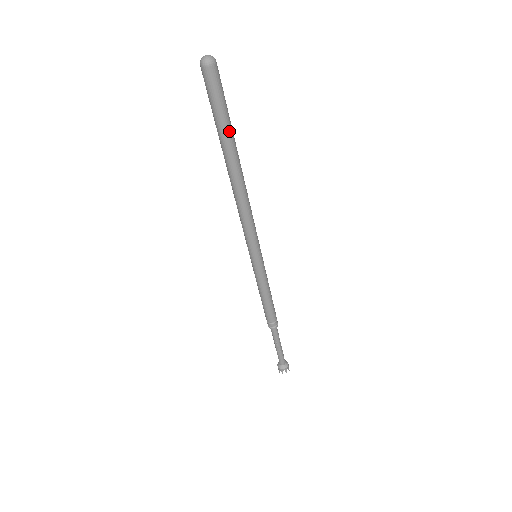
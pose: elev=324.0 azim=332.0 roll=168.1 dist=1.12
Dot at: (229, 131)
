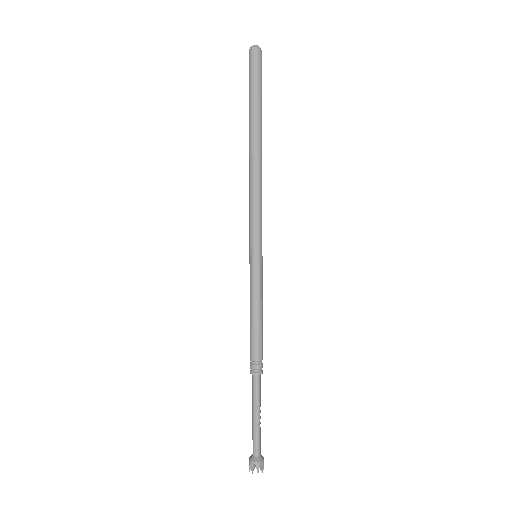
Dot at: (261, 107)
